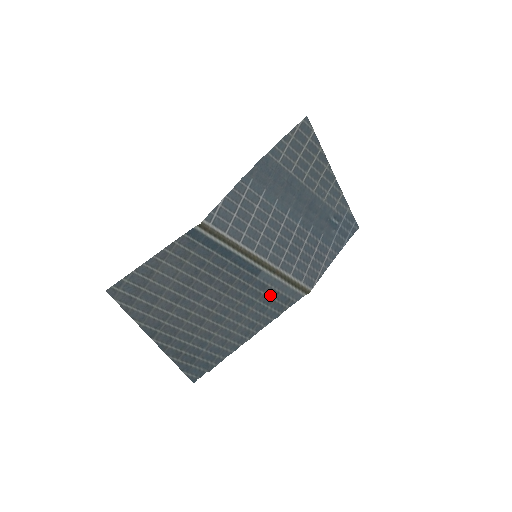
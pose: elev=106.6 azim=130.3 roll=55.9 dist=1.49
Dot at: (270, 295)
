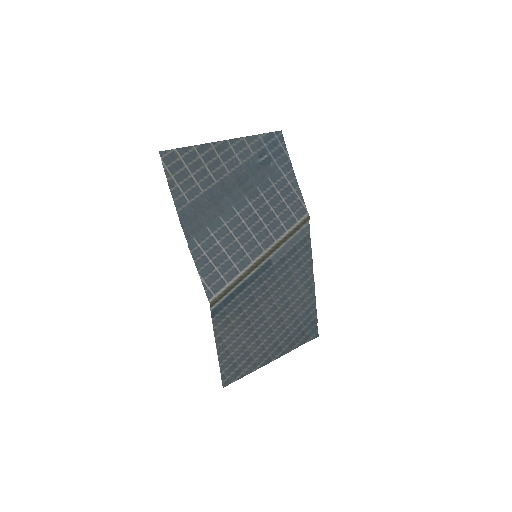
Dot at: (292, 255)
